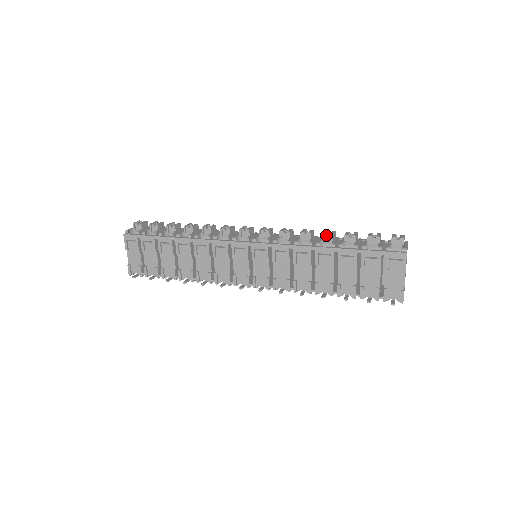
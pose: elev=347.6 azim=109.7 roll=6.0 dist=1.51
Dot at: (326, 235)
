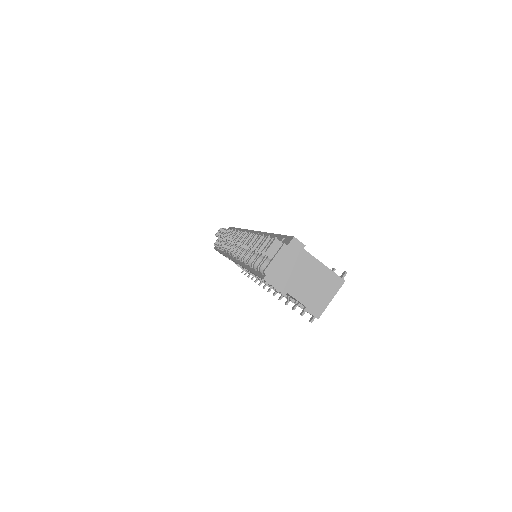
Dot at: occluded
